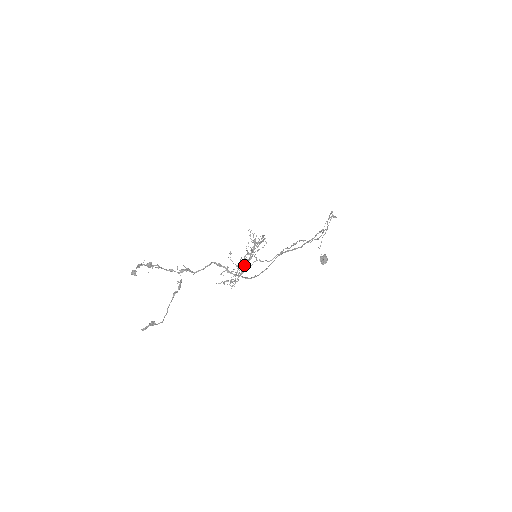
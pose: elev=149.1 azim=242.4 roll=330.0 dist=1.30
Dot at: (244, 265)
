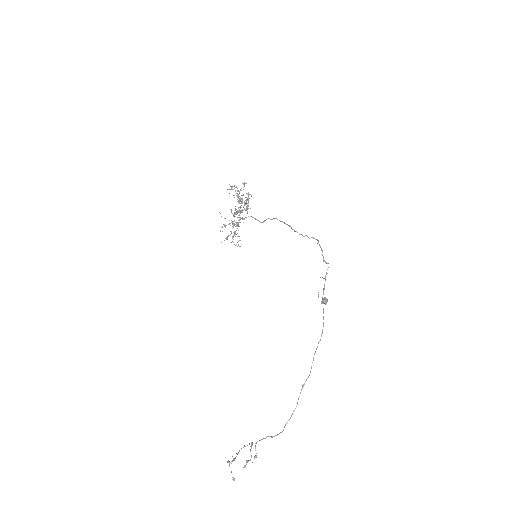
Dot at: (237, 217)
